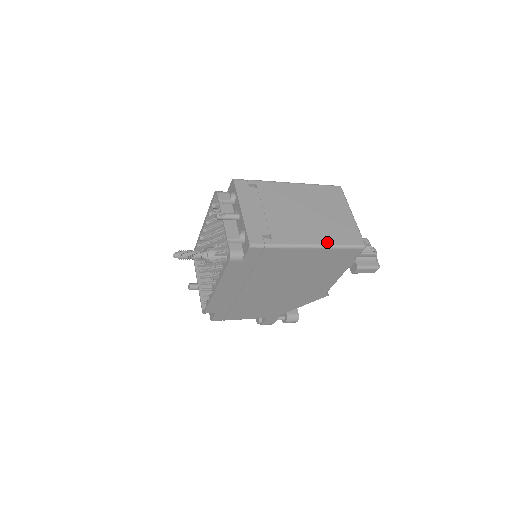
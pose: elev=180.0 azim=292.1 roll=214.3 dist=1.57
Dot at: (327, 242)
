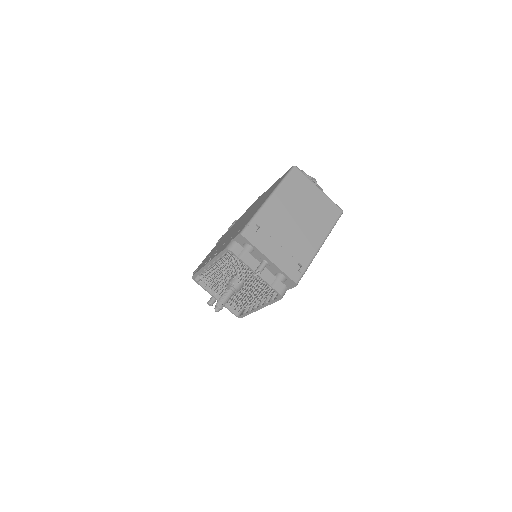
Dot at: (326, 232)
